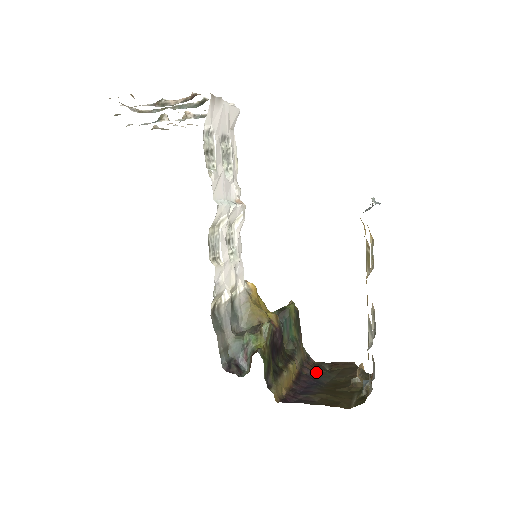
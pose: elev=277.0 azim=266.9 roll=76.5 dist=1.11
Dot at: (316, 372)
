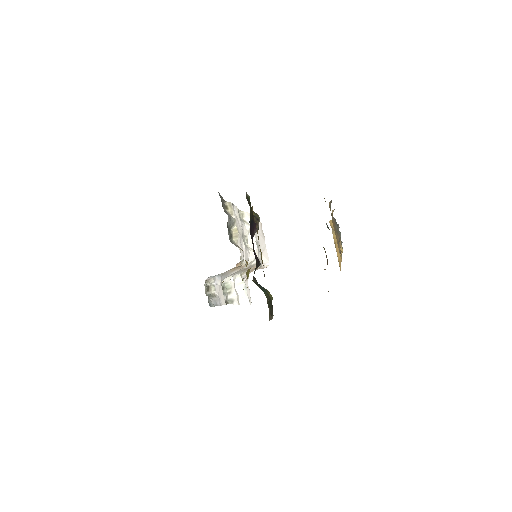
Dot at: occluded
